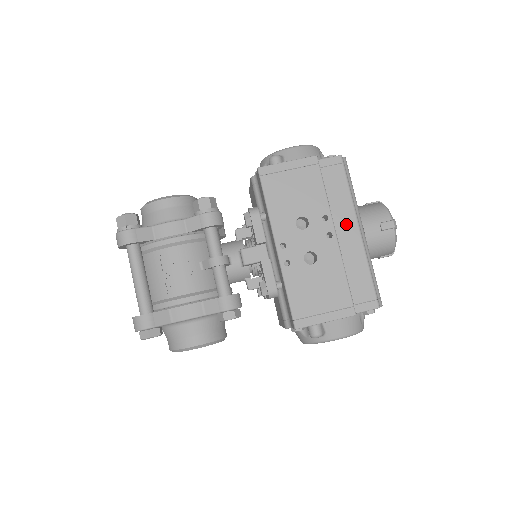
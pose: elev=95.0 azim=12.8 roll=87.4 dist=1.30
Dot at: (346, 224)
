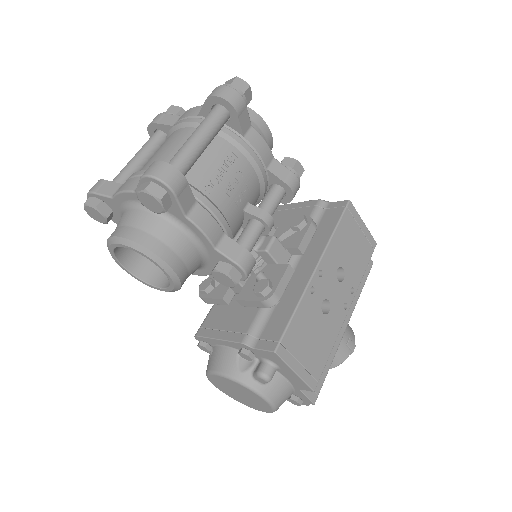
Dot at: occluded
